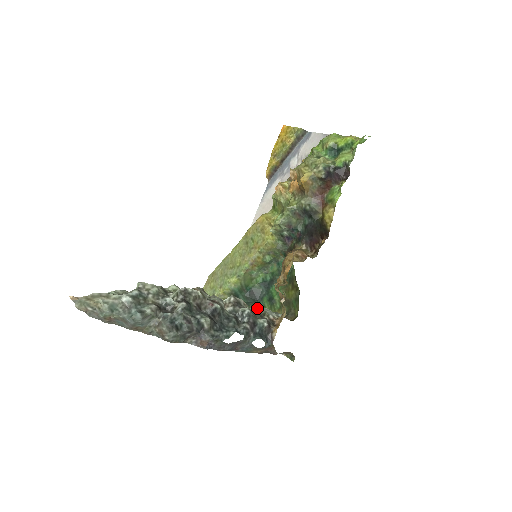
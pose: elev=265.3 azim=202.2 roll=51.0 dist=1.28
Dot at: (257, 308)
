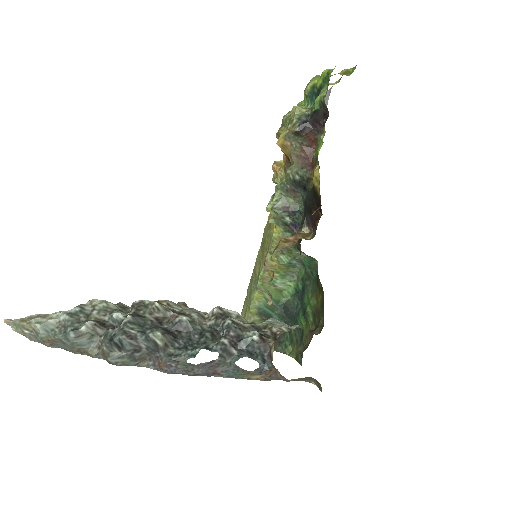
Dot at: (265, 322)
